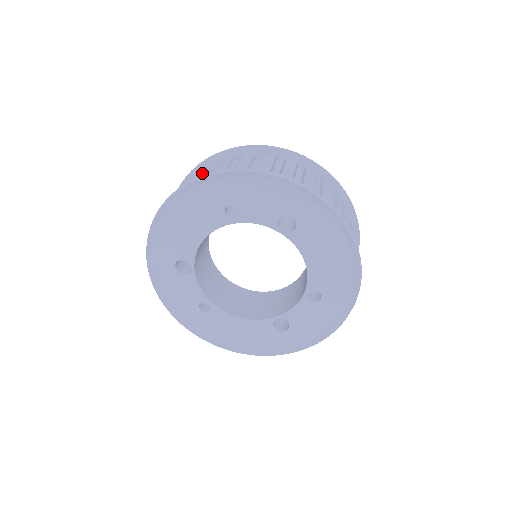
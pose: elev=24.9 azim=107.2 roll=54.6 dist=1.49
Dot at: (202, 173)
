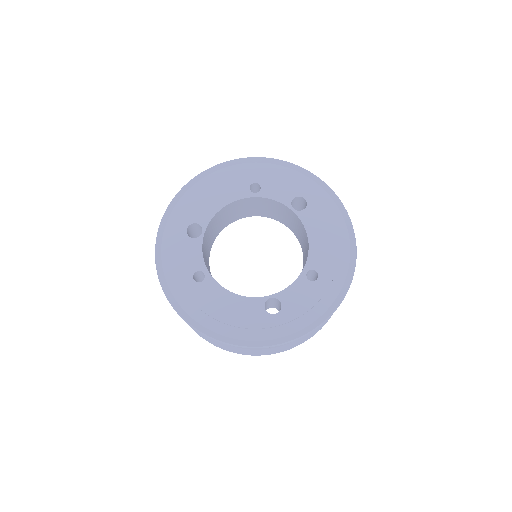
Dot at: occluded
